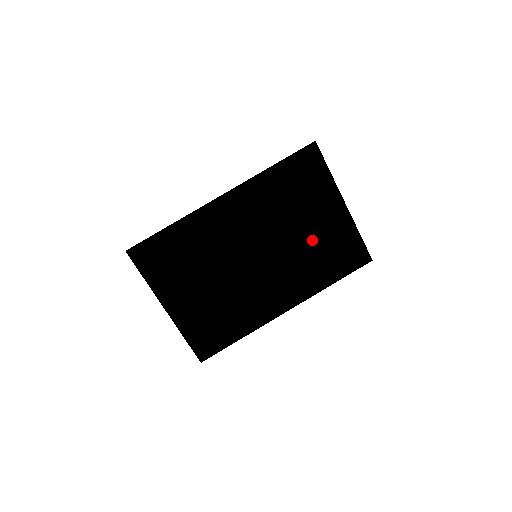
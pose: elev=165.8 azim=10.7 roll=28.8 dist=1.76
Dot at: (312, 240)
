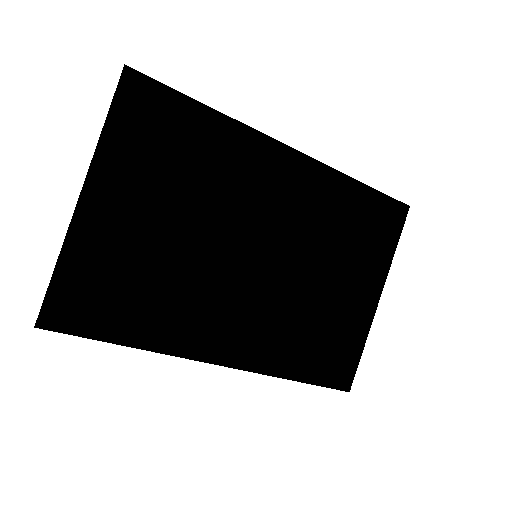
Dot at: (321, 304)
